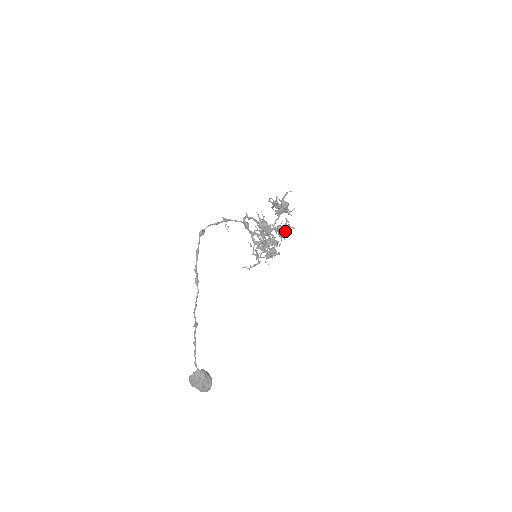
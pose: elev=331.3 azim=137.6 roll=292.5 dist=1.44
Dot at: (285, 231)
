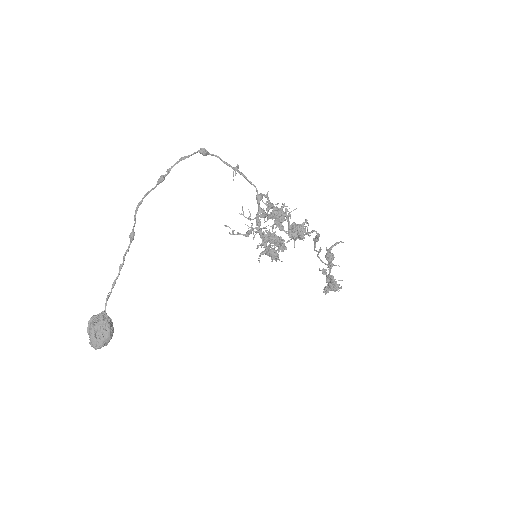
Dot at: (297, 228)
